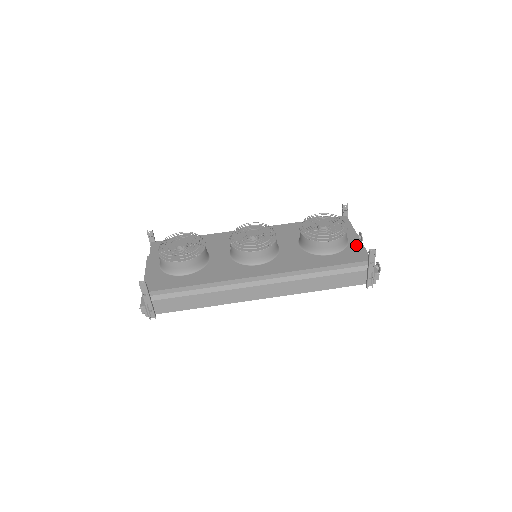
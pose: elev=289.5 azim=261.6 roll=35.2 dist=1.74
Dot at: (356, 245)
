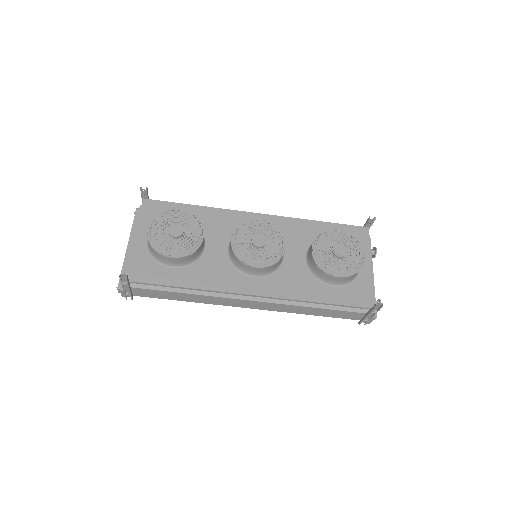
Dot at: (365, 280)
